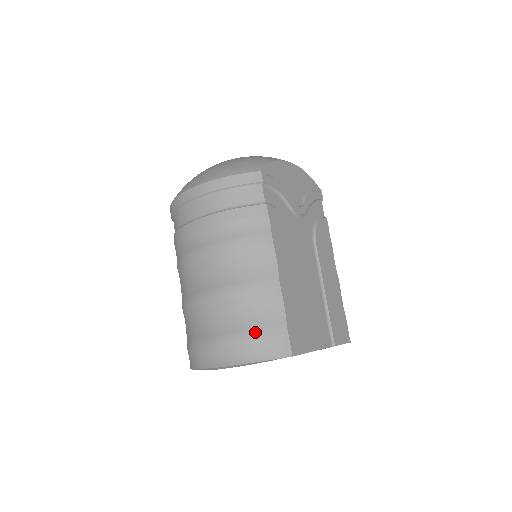
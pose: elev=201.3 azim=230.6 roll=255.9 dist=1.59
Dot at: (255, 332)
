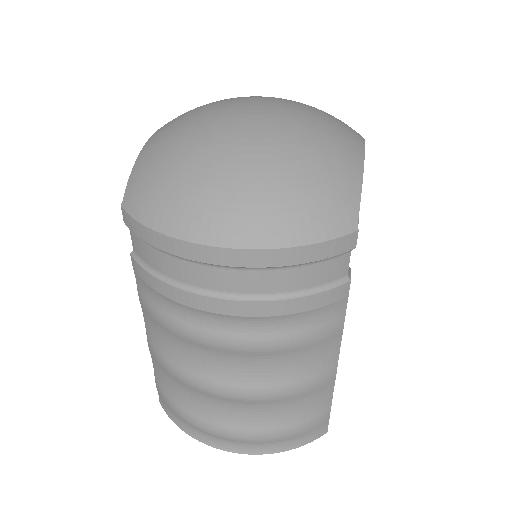
Dot at: (296, 428)
